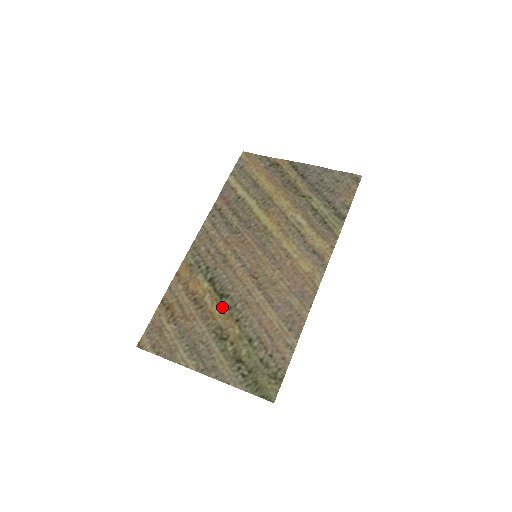
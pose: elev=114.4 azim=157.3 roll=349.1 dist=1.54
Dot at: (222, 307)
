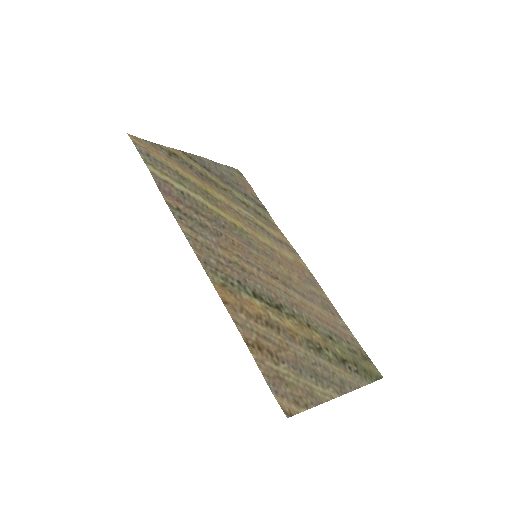
Dot at: (290, 319)
